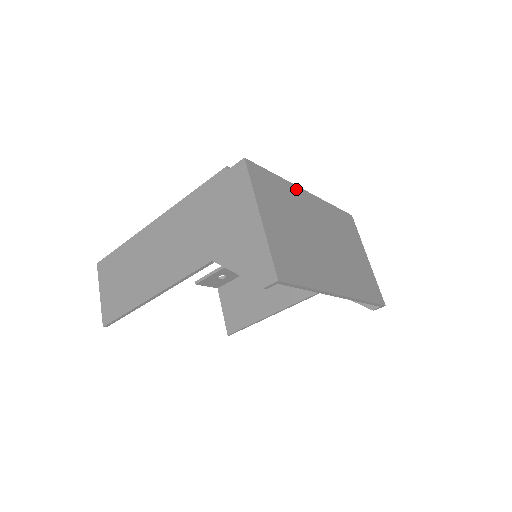
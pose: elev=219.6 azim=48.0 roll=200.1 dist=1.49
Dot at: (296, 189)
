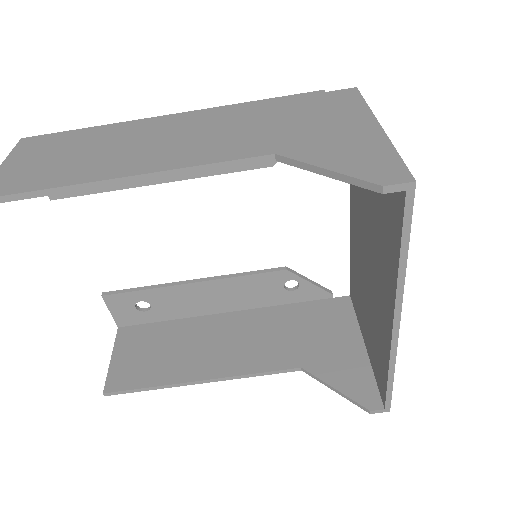
Dot at: occluded
